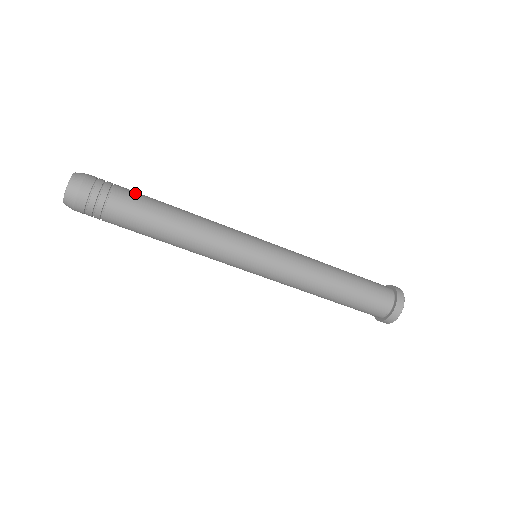
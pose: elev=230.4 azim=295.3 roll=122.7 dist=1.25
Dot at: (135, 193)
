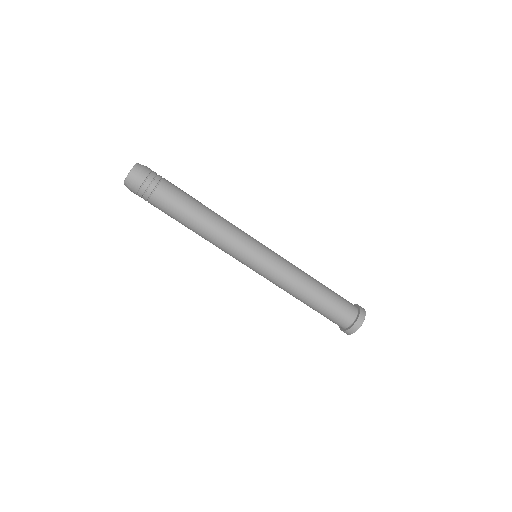
Dot at: (175, 191)
